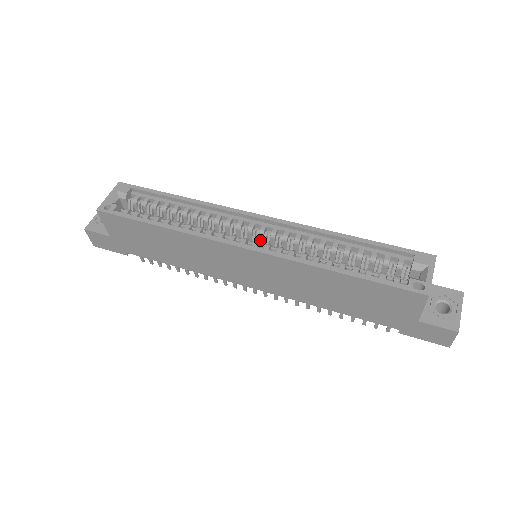
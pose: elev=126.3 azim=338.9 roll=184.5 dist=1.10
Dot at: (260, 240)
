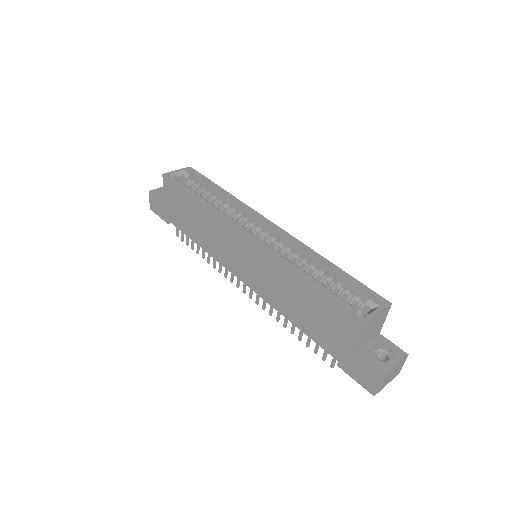
Dot at: occluded
